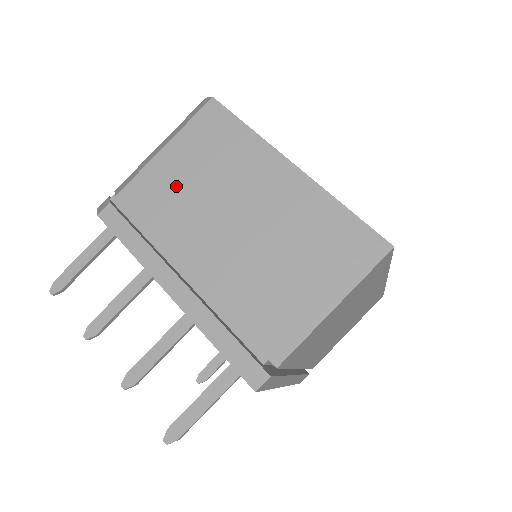
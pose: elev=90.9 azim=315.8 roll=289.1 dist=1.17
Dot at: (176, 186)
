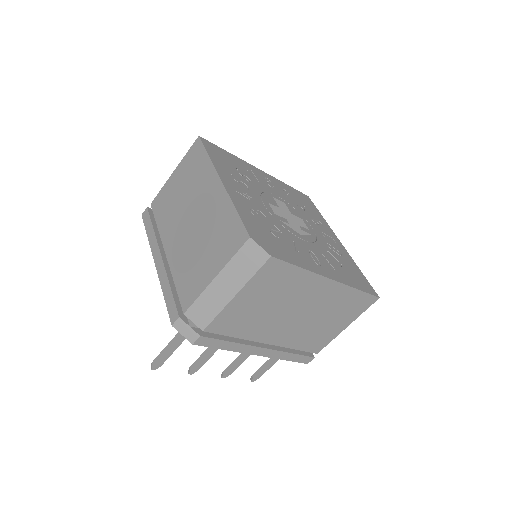
Dot at: (251, 313)
